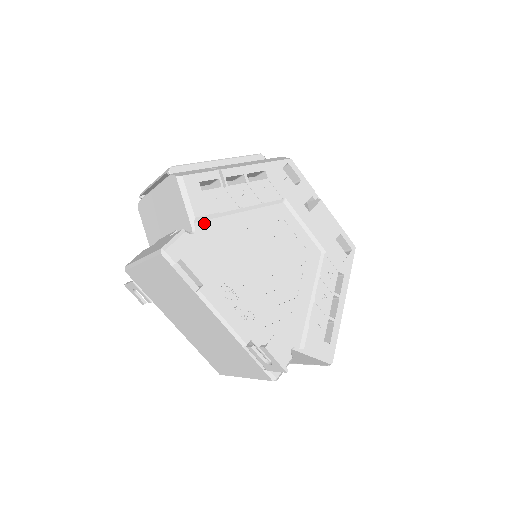
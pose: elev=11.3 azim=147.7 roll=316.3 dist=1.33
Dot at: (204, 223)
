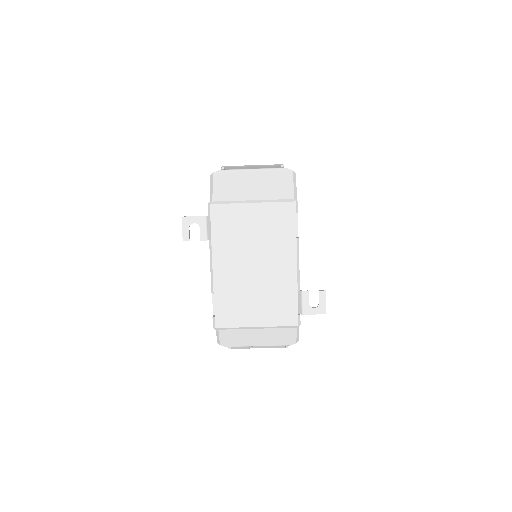
Dot at: occluded
